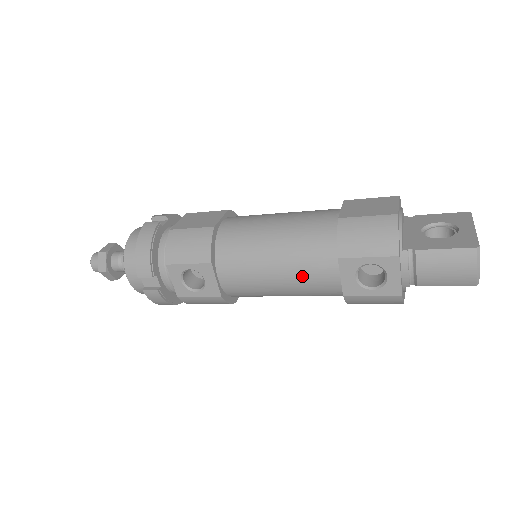
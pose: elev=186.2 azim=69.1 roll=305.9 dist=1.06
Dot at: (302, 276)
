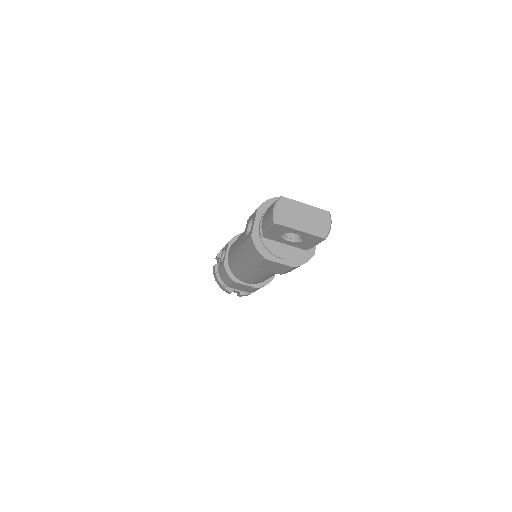
Dot at: (241, 239)
